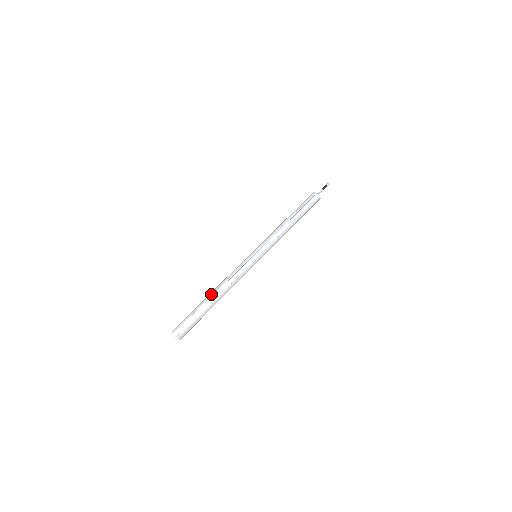
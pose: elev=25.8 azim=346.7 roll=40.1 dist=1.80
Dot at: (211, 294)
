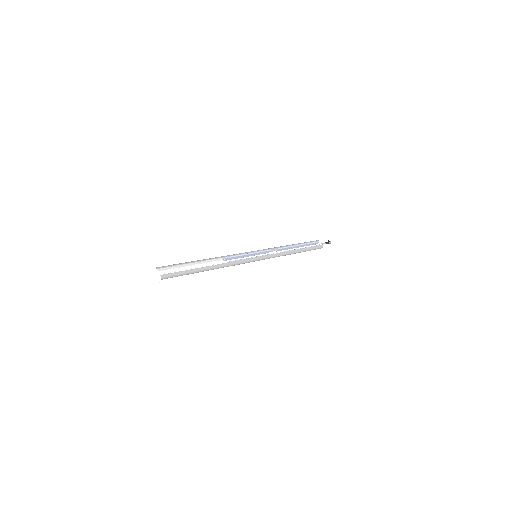
Dot at: (205, 259)
